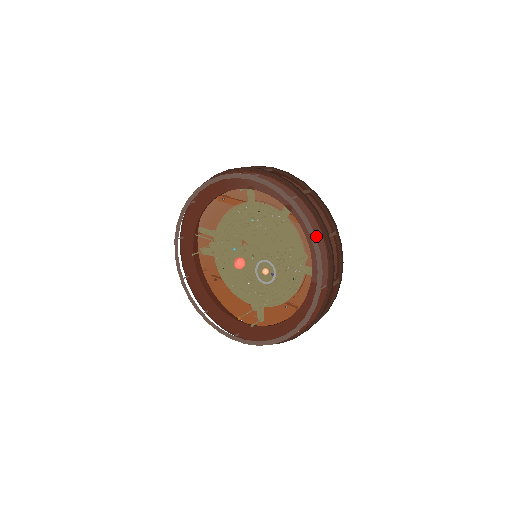
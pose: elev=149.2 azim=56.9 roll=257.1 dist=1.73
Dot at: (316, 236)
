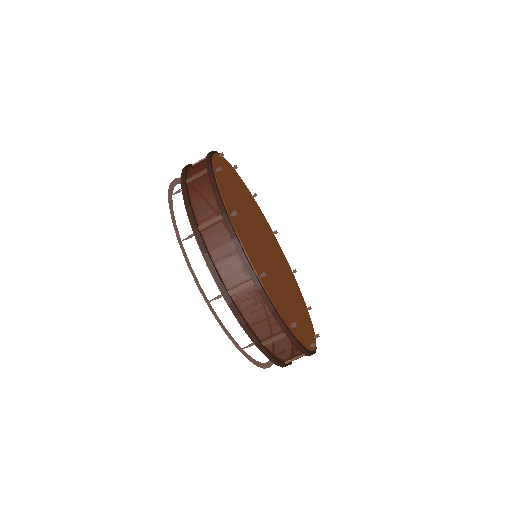
Dot at: occluded
